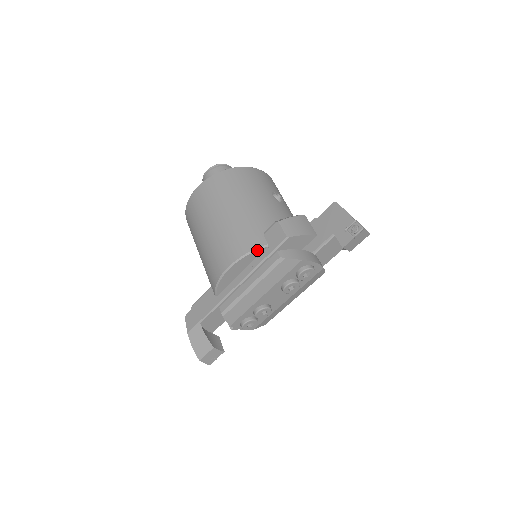
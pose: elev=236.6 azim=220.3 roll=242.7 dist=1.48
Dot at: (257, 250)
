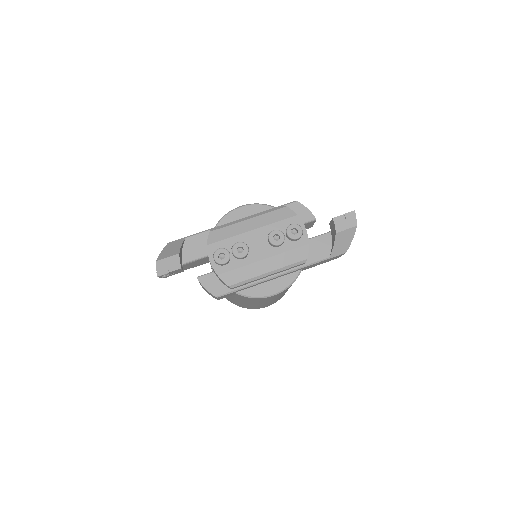
Dot at: (269, 206)
